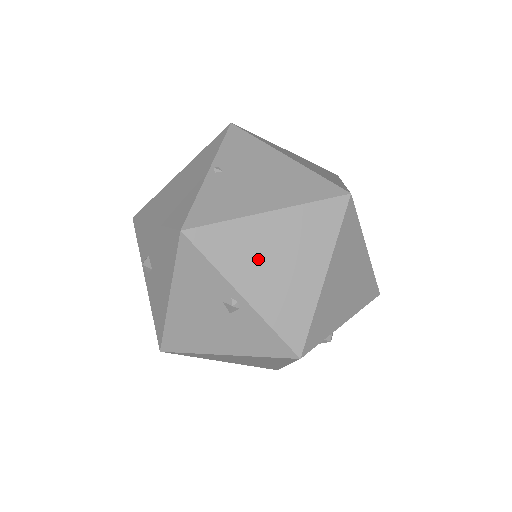
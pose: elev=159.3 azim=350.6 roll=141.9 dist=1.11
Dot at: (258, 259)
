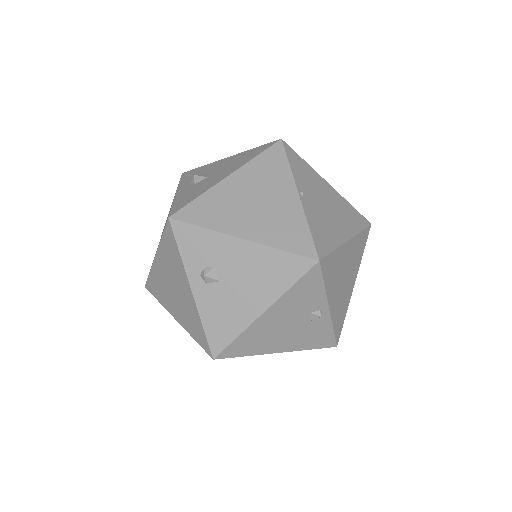
Dot at: (339, 278)
